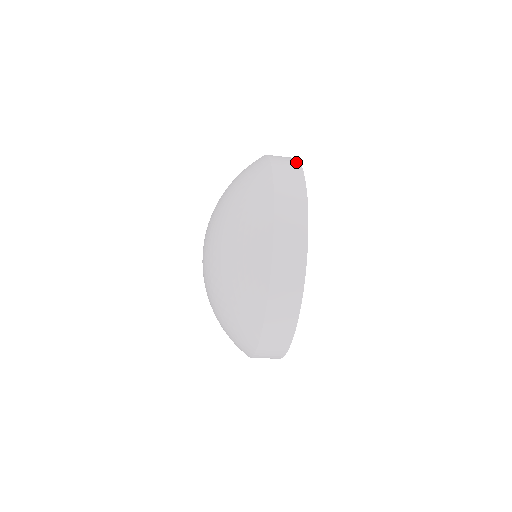
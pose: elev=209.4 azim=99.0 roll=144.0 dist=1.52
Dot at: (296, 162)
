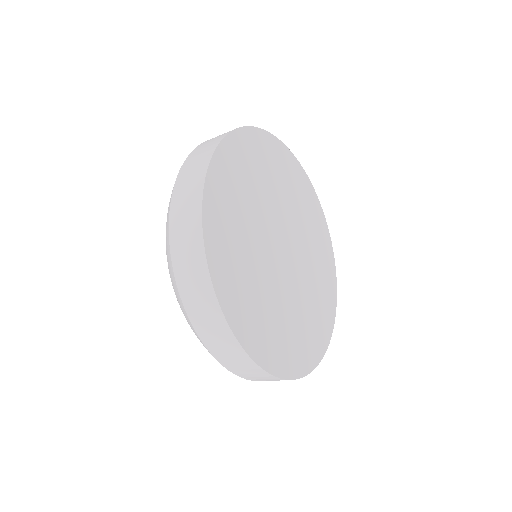
Dot at: (198, 192)
